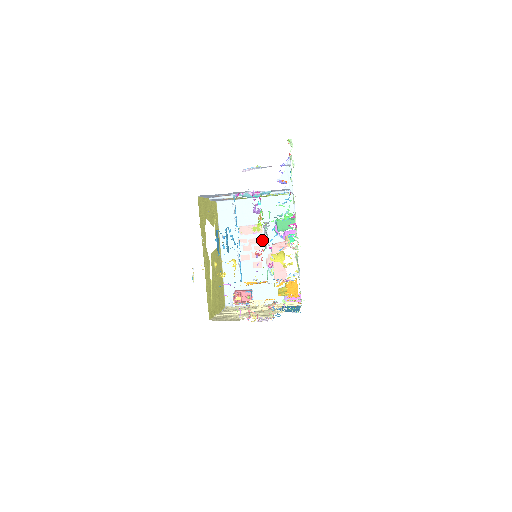
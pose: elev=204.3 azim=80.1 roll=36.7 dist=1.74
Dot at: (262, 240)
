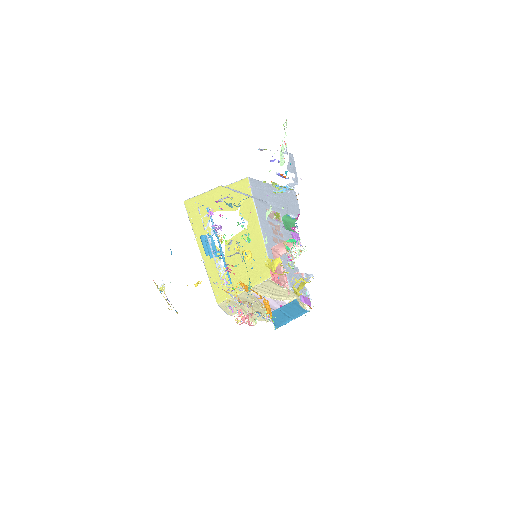
Dot at: (283, 229)
